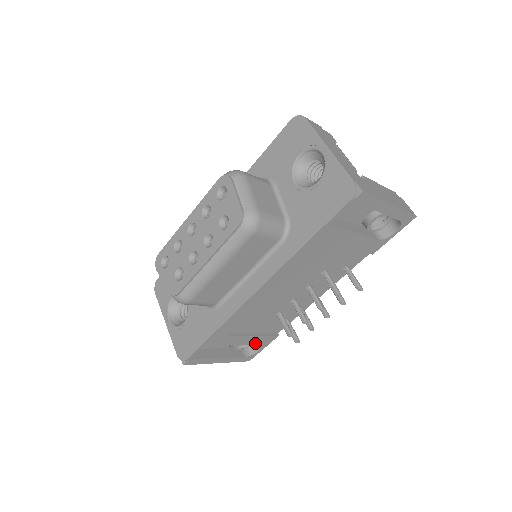
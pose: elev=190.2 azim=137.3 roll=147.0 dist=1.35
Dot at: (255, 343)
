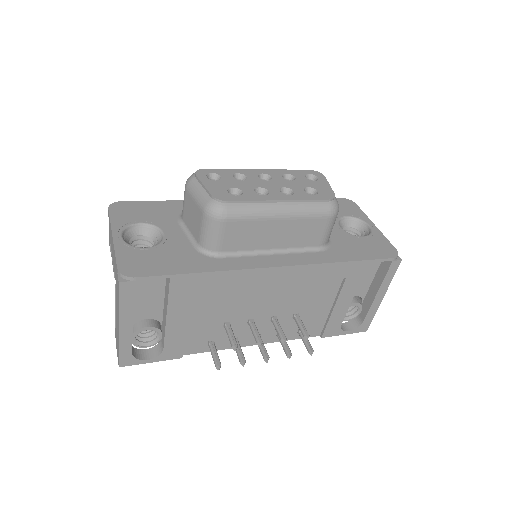
Dot at: (167, 341)
